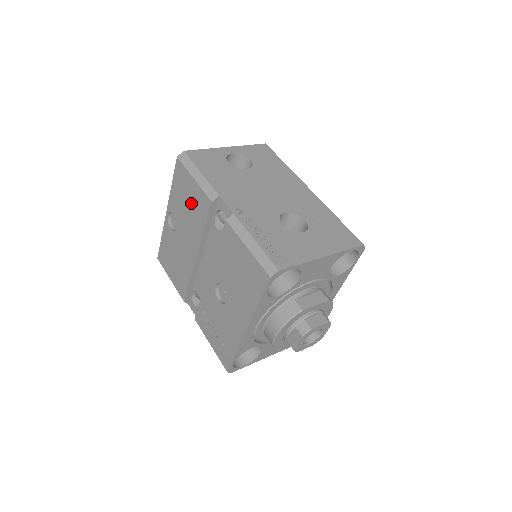
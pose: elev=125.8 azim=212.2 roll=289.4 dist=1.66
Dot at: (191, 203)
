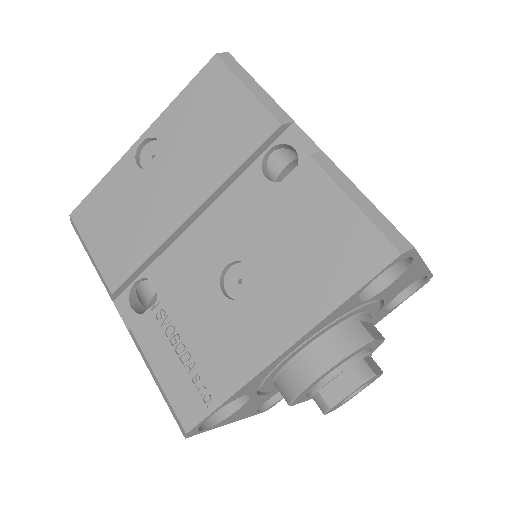
Dot at: (220, 125)
